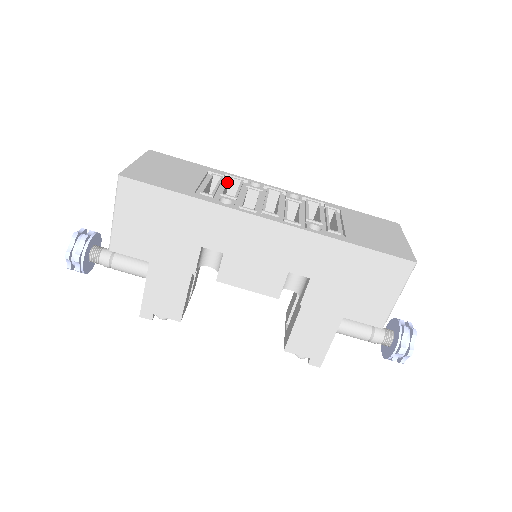
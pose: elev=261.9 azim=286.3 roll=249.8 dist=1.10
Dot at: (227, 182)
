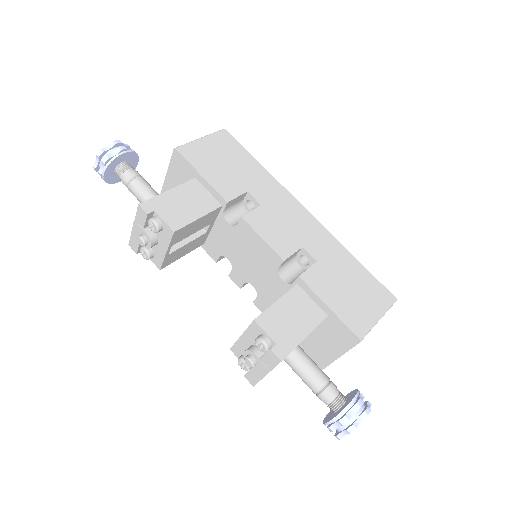
Dot at: occluded
